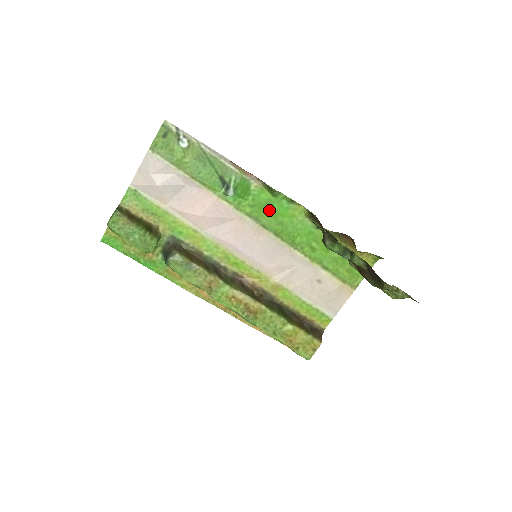
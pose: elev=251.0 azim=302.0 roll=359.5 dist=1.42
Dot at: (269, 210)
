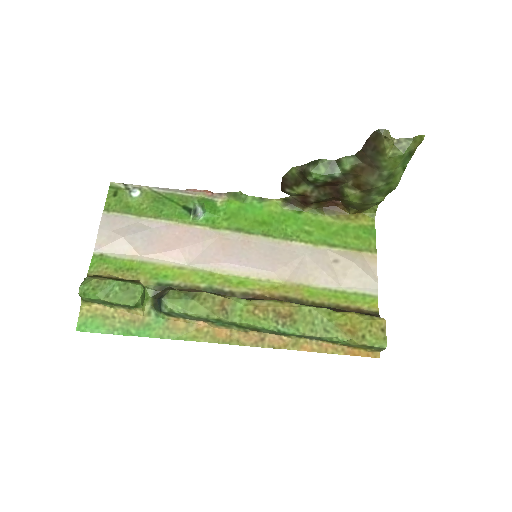
Dot at: (245, 216)
